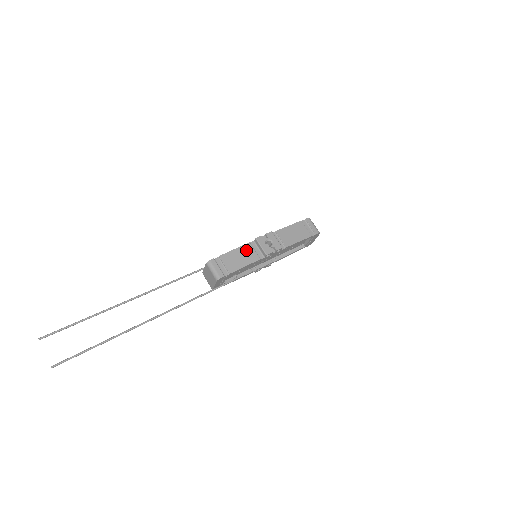
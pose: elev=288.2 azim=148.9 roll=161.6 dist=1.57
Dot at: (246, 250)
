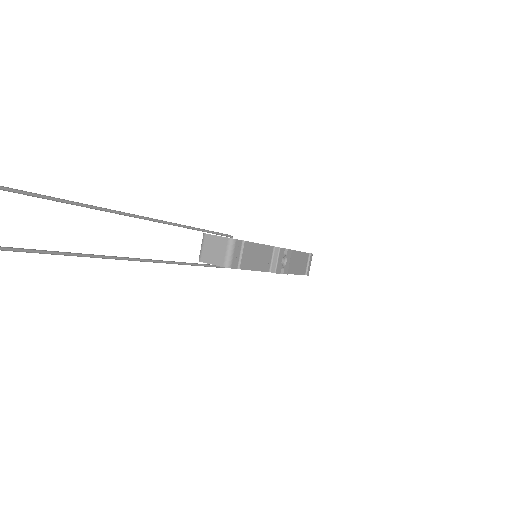
Dot at: (265, 252)
